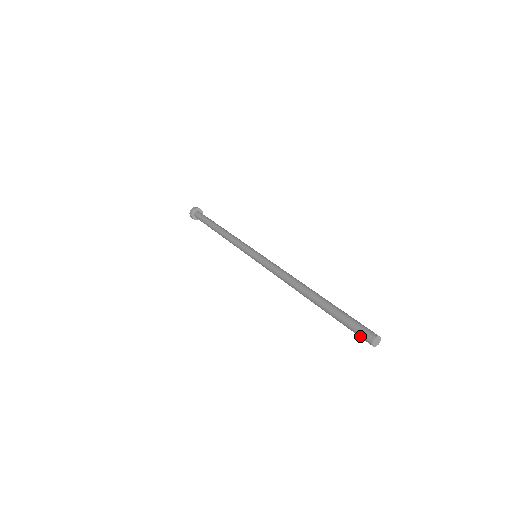
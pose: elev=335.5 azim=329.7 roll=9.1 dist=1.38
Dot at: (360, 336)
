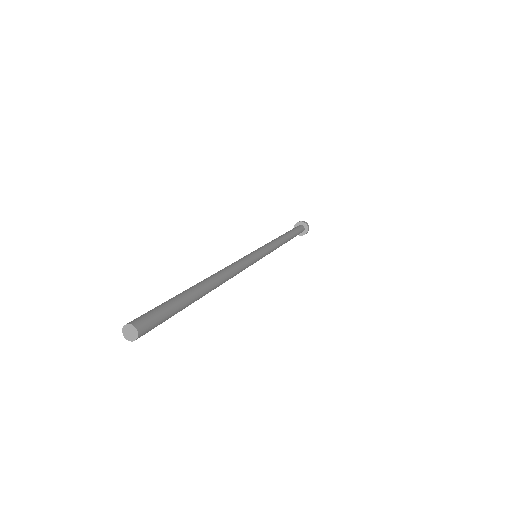
Dot at: (138, 318)
